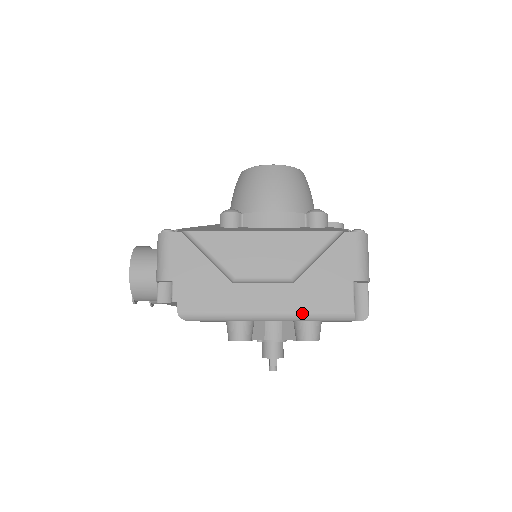
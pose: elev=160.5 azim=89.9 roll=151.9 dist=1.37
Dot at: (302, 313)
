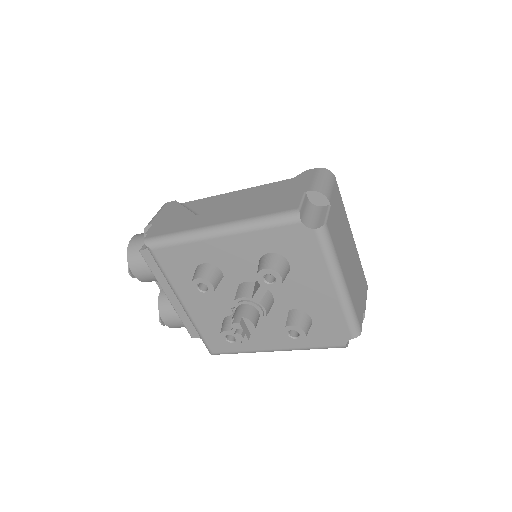
Dot at: (247, 219)
